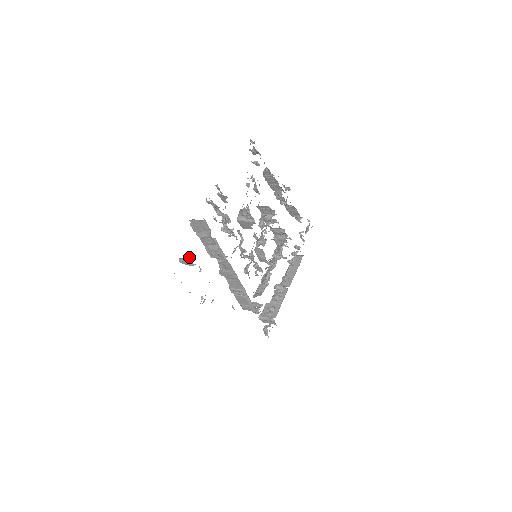
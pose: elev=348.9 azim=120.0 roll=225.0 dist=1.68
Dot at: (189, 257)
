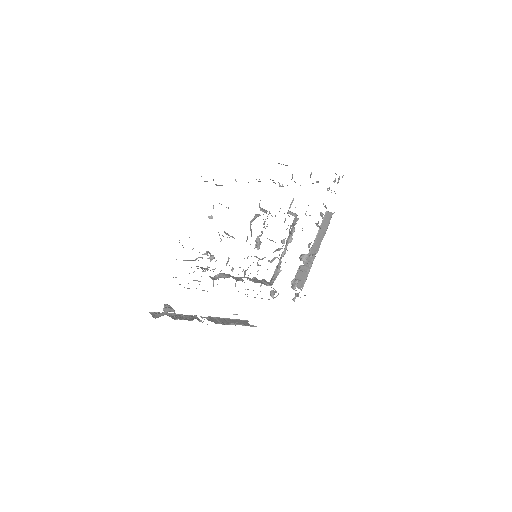
Dot at: (165, 310)
